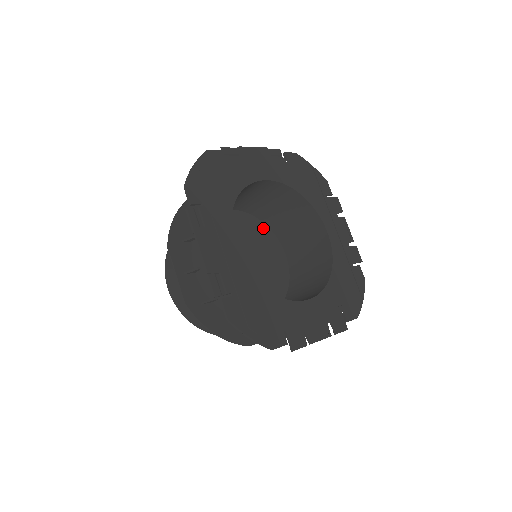
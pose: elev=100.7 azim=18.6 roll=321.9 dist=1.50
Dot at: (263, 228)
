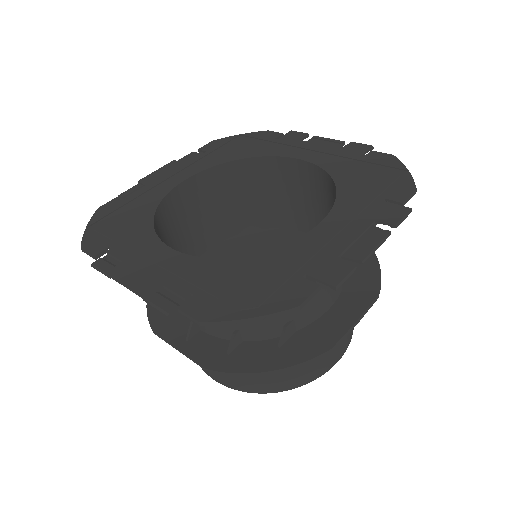
Dot at: (261, 234)
